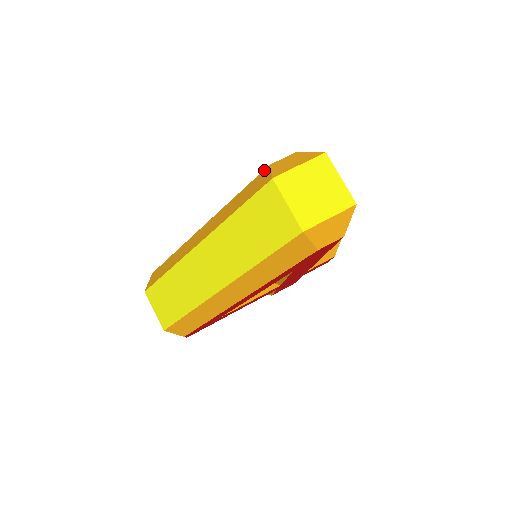
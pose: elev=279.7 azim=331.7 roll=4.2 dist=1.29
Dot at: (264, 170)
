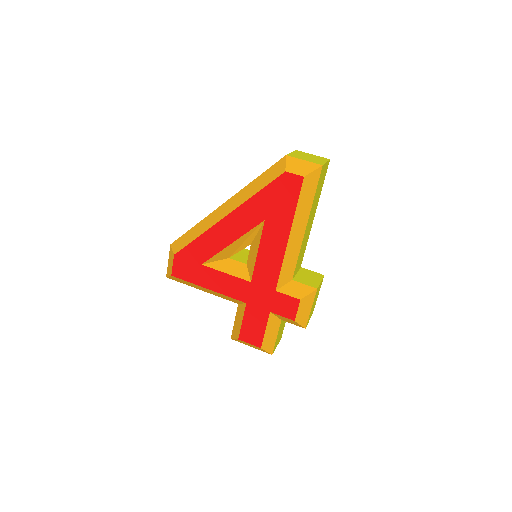
Dot at: occluded
